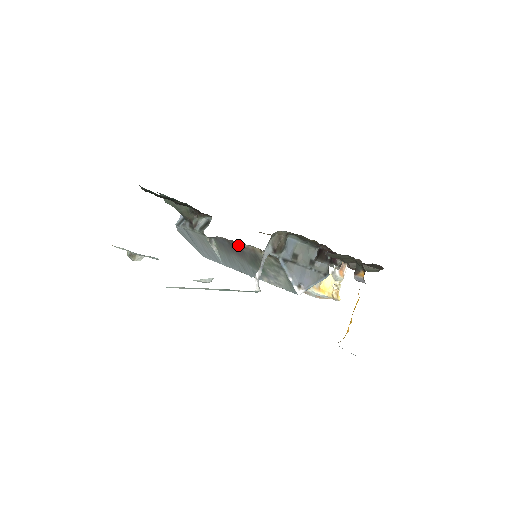
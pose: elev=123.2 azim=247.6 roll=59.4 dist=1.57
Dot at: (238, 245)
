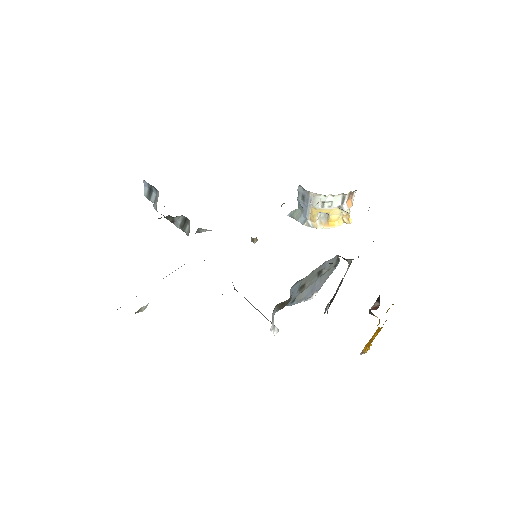
Dot at: occluded
